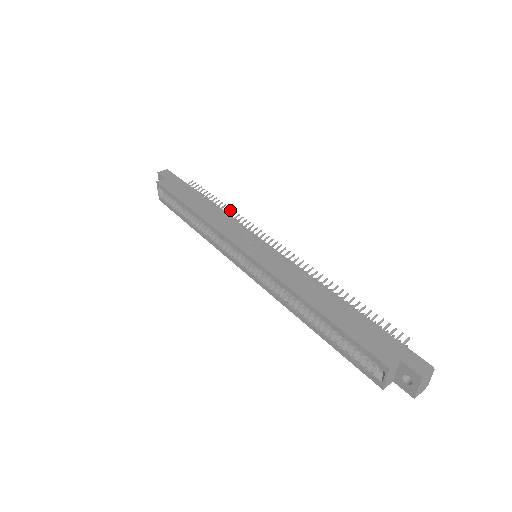
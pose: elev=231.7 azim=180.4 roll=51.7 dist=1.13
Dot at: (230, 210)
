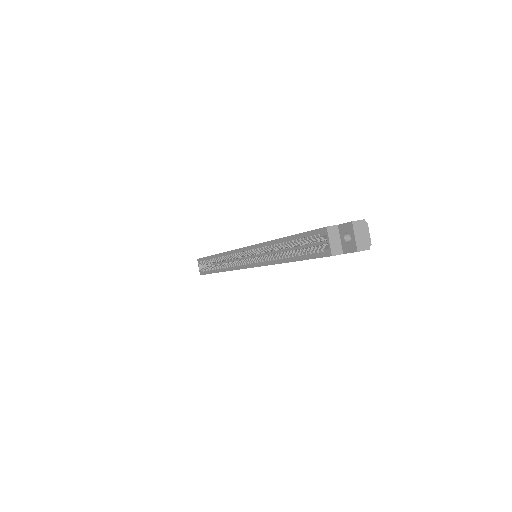
Dot at: occluded
